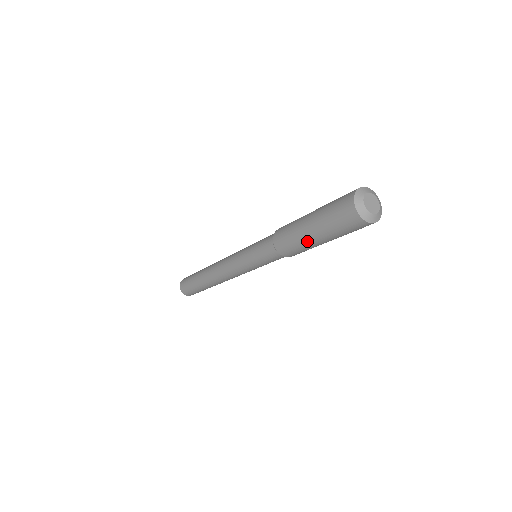
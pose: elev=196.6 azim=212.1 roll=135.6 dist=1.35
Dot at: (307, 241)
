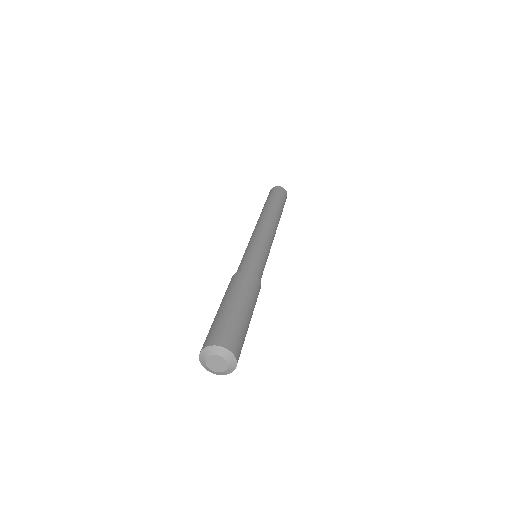
Dot at: occluded
